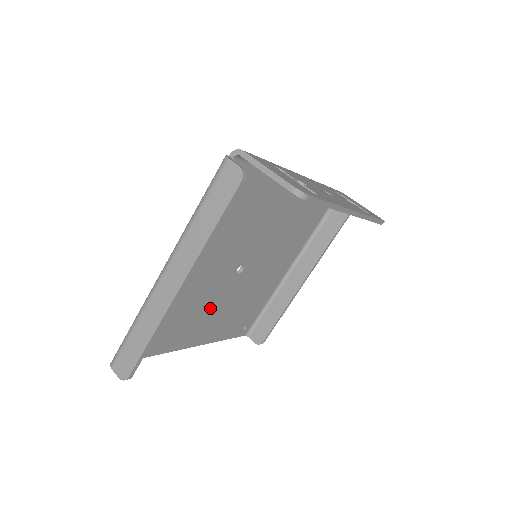
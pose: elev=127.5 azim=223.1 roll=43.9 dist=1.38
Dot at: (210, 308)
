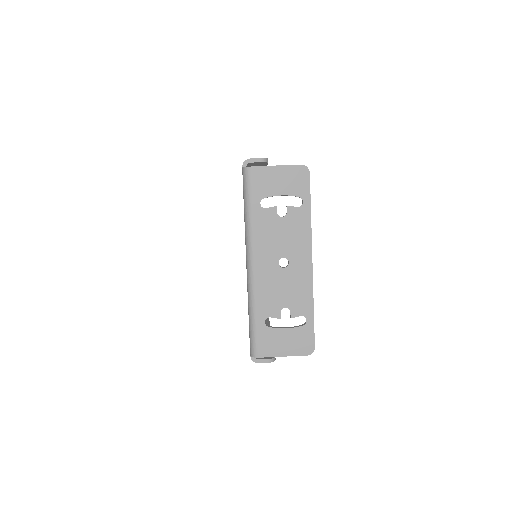
Dot at: occluded
